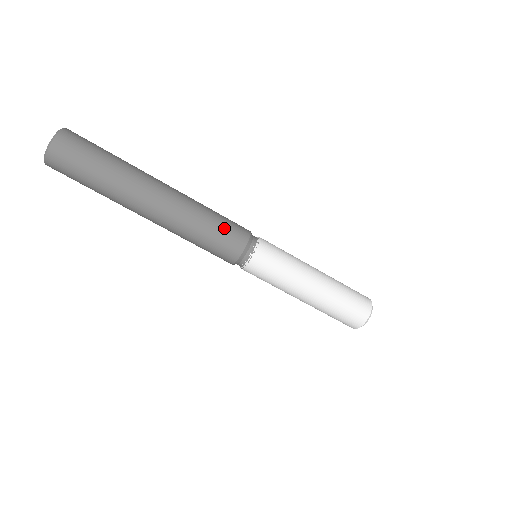
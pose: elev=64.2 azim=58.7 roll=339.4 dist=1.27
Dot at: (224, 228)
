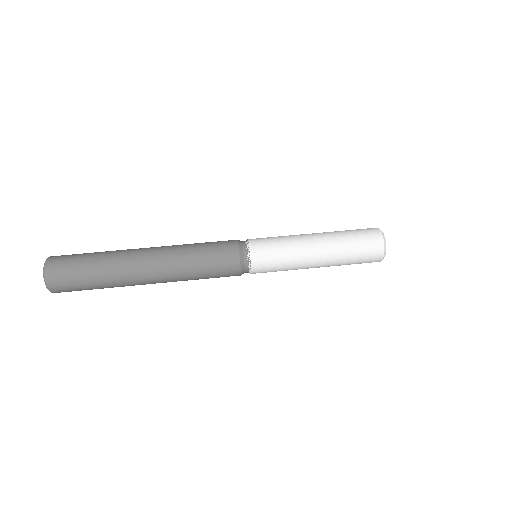
Dot at: (212, 242)
